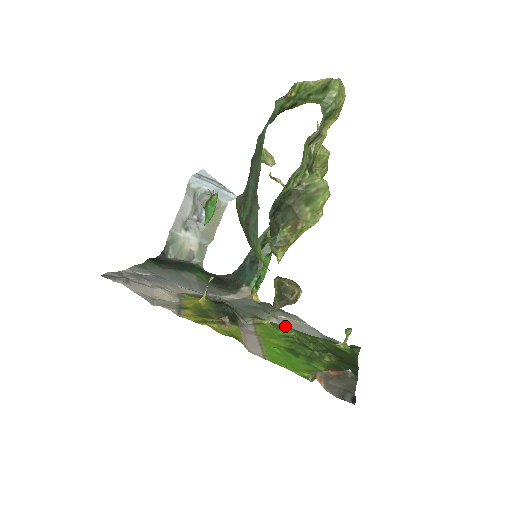
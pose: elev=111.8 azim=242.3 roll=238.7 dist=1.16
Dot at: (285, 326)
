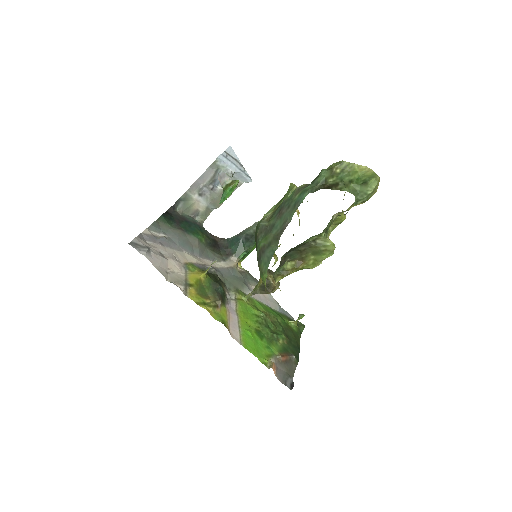
Dot at: (256, 299)
